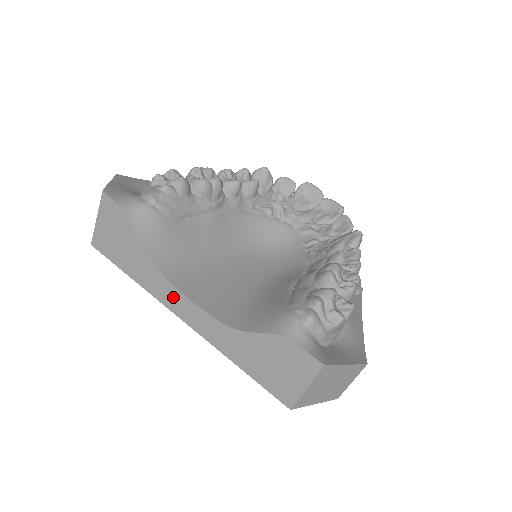
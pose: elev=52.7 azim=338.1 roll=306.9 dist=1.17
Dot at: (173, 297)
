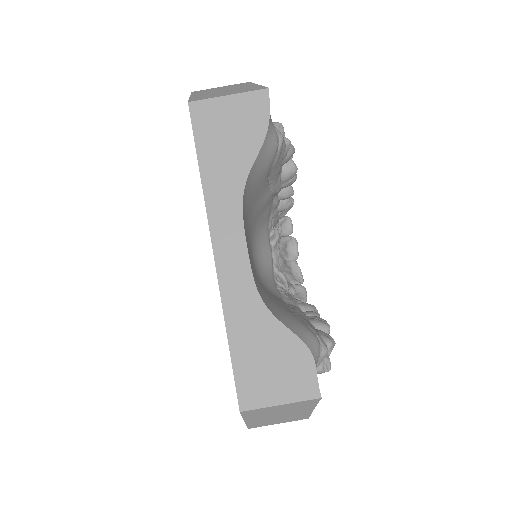
Dot at: (230, 227)
